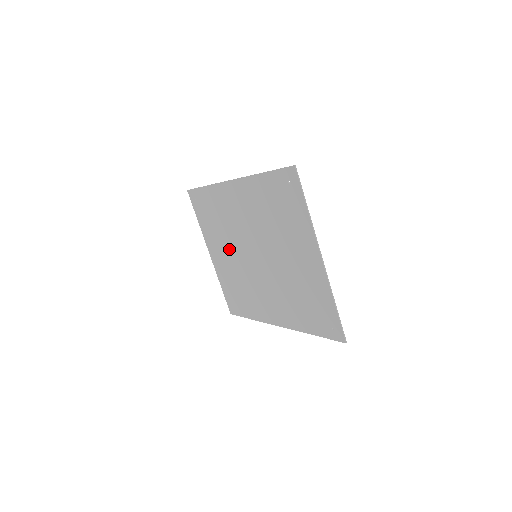
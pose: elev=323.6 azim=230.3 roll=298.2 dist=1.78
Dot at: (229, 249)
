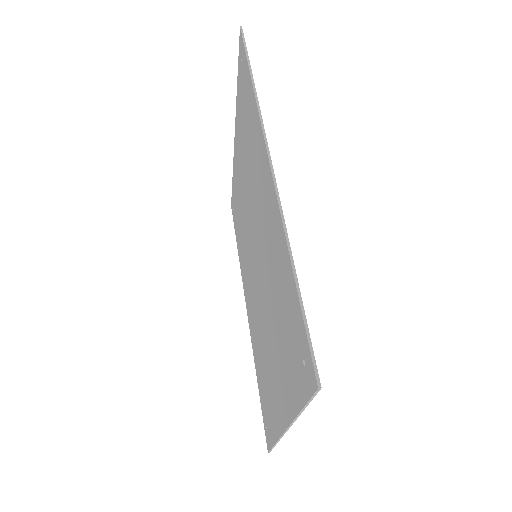
Dot at: (245, 185)
